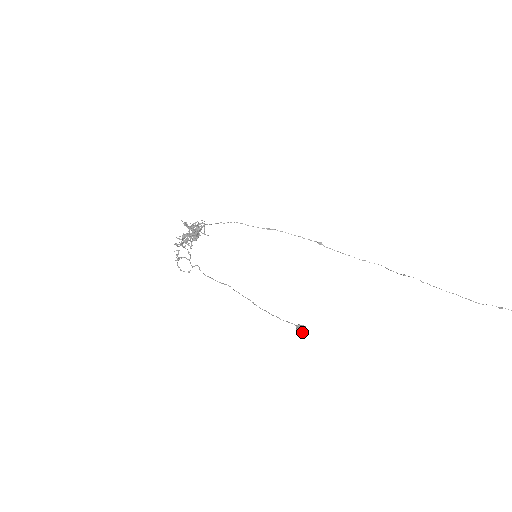
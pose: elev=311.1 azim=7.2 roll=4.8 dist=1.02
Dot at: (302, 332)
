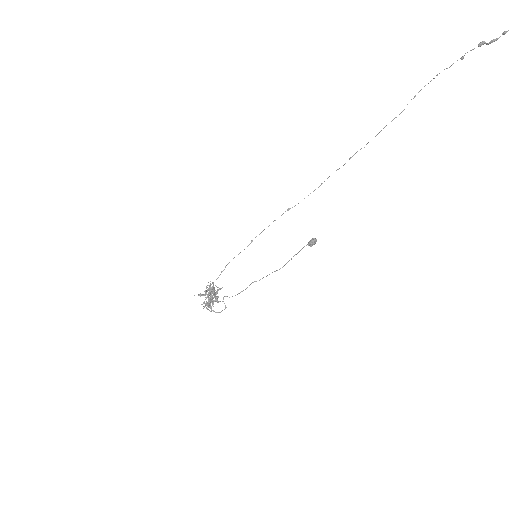
Dot at: (314, 242)
